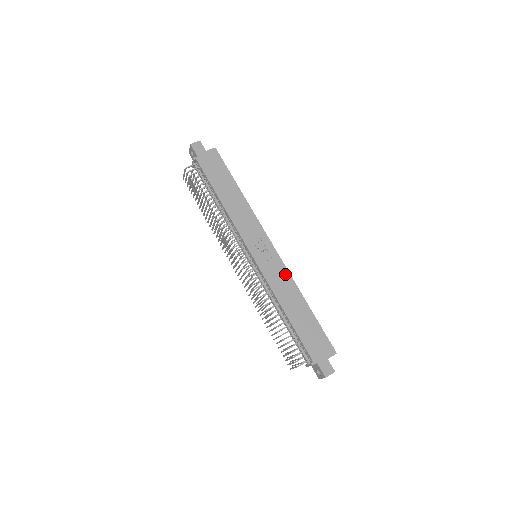
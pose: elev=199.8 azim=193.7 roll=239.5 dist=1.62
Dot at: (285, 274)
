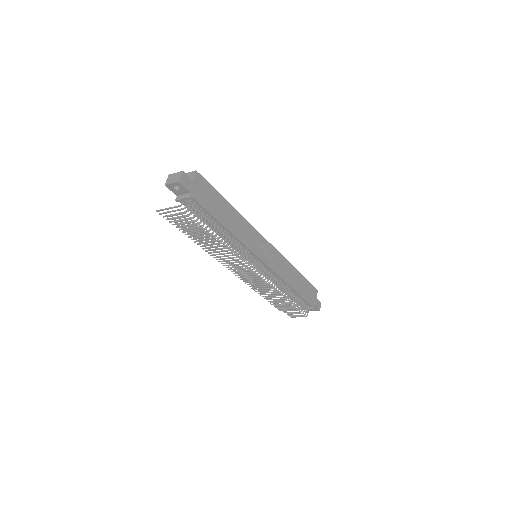
Dot at: (282, 259)
